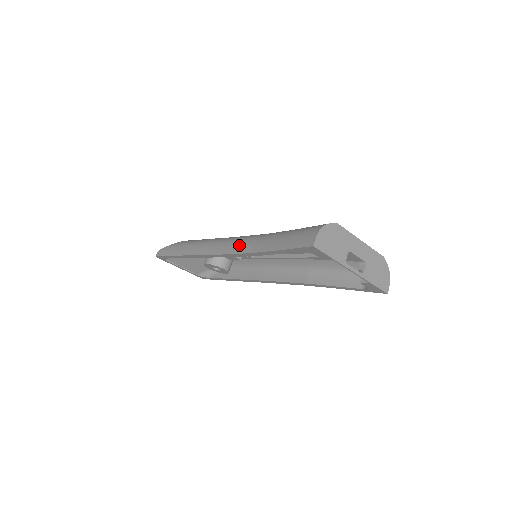
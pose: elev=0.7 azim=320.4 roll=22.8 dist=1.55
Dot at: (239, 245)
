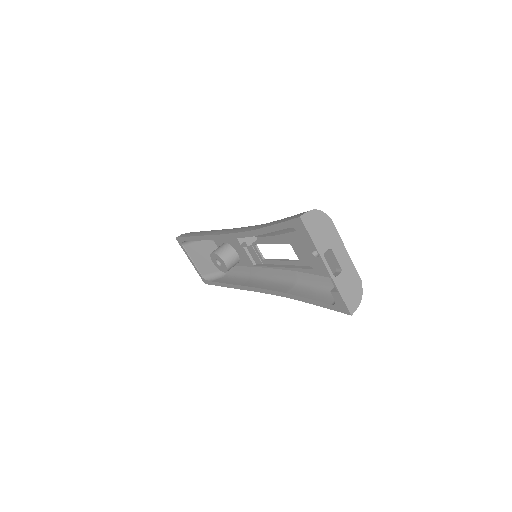
Dot at: (245, 228)
